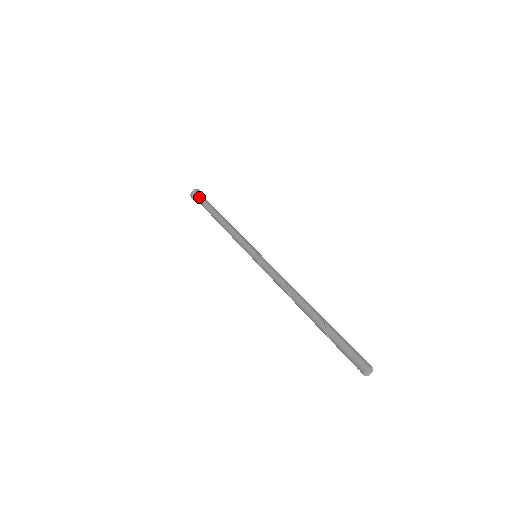
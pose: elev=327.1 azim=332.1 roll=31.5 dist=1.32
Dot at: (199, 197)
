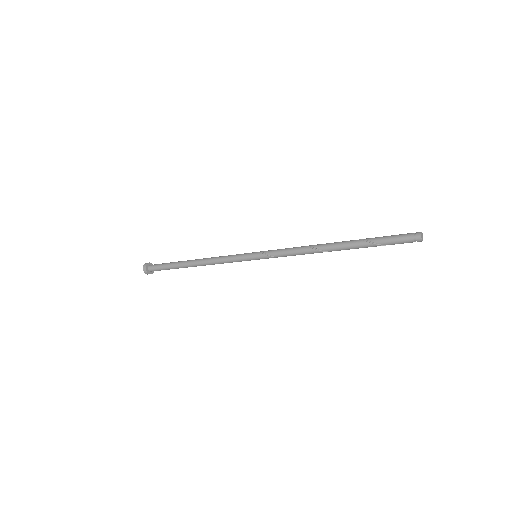
Dot at: (155, 264)
